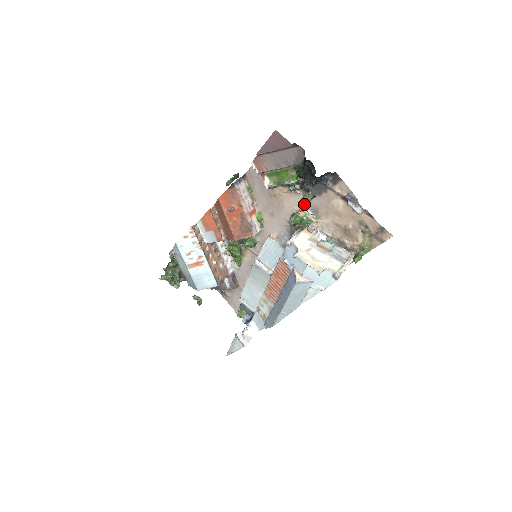
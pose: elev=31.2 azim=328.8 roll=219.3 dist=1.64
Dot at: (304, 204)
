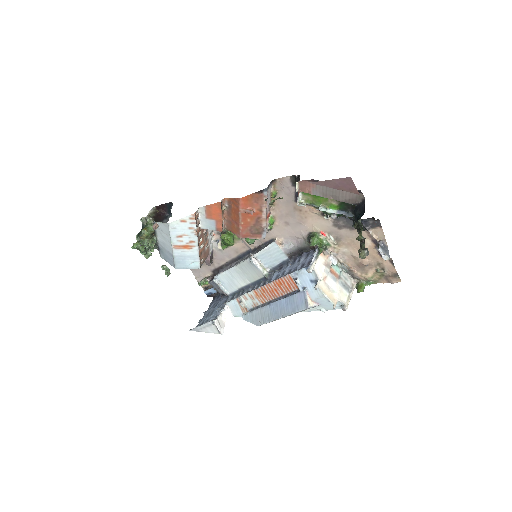
Dot at: (329, 229)
